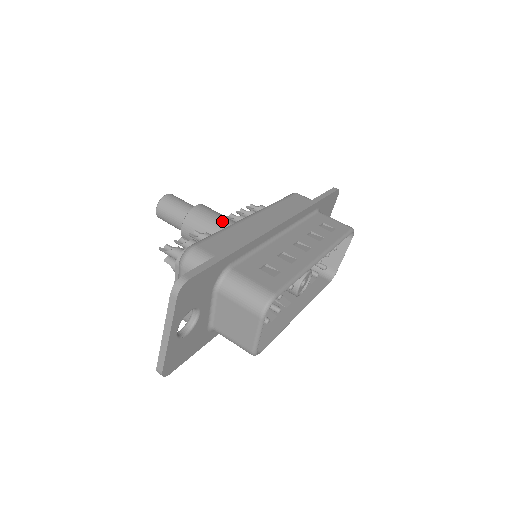
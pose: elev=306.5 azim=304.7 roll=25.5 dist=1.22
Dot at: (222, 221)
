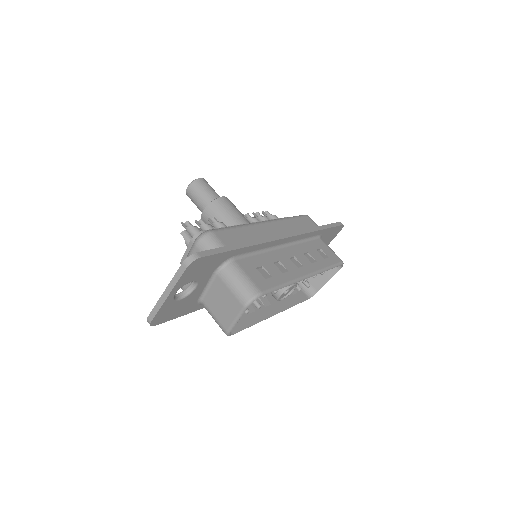
Dot at: (239, 217)
